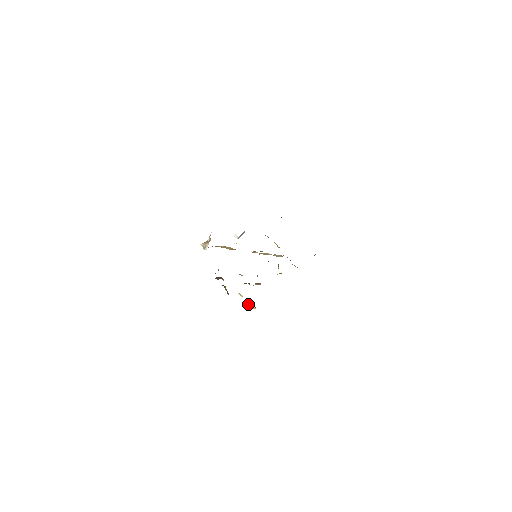
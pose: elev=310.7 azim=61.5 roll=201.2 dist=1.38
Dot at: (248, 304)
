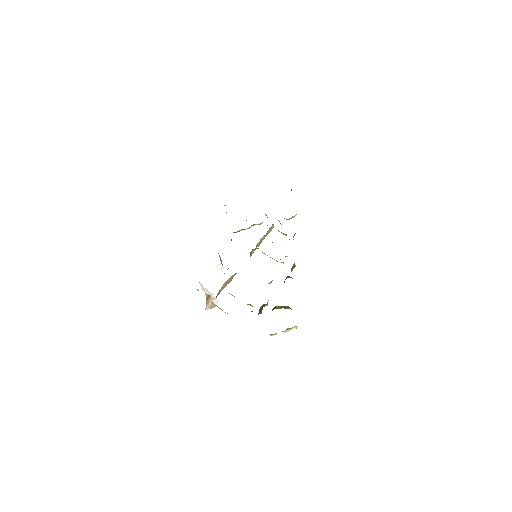
Dot at: occluded
